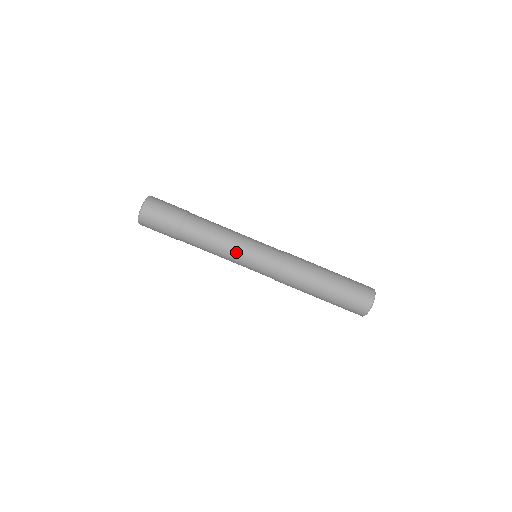
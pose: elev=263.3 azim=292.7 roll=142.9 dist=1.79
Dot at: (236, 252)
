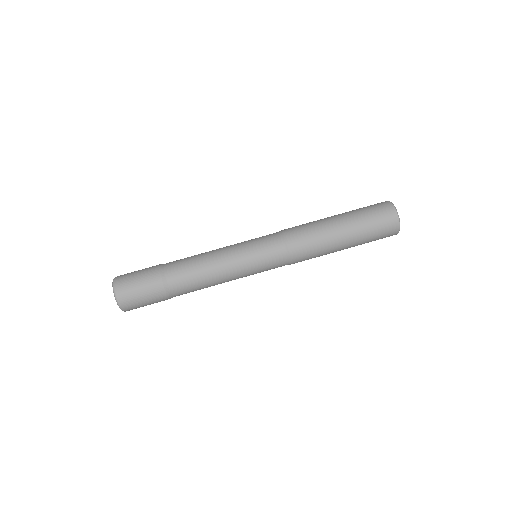
Dot at: (235, 267)
